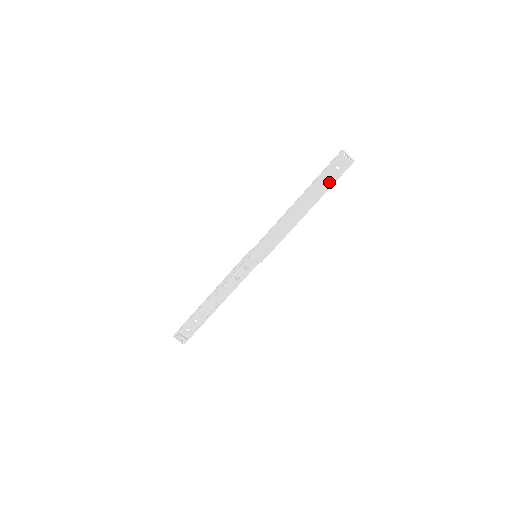
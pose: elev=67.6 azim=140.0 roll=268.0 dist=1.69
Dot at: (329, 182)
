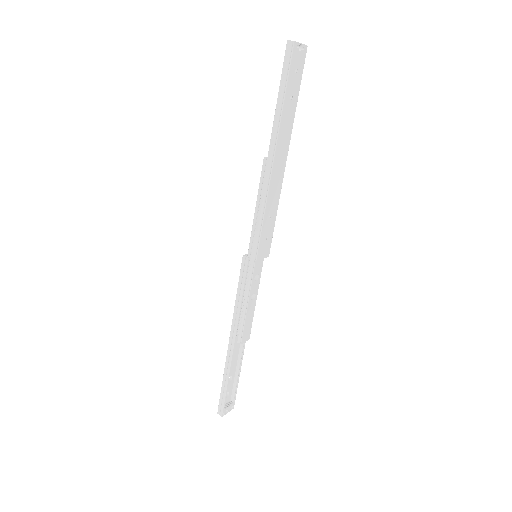
Dot at: (294, 98)
